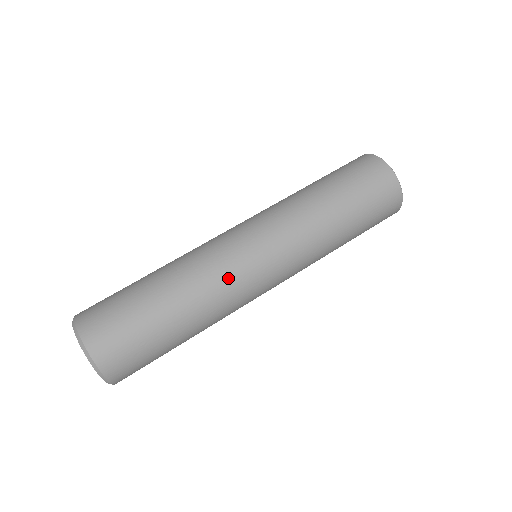
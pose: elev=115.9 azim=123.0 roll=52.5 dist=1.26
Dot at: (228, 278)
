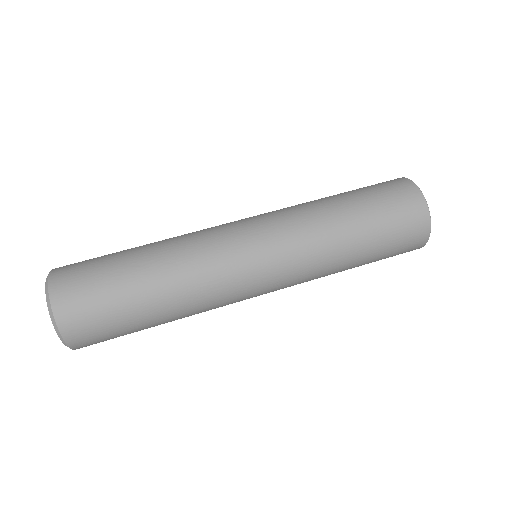
Dot at: (206, 237)
